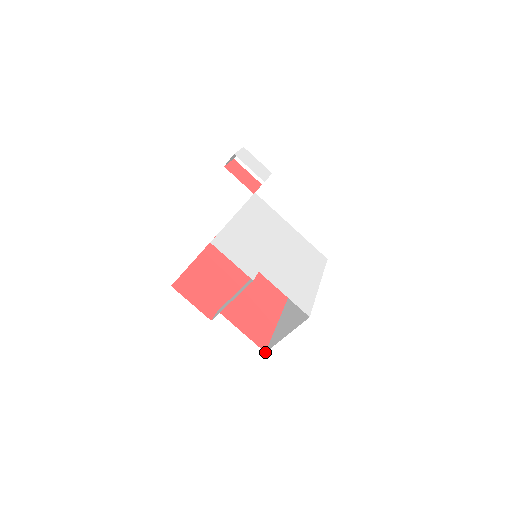
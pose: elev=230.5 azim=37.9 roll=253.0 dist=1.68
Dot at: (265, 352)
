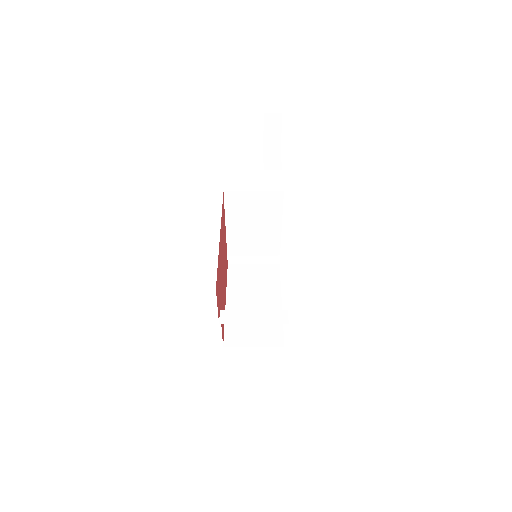
Dot at: (223, 346)
